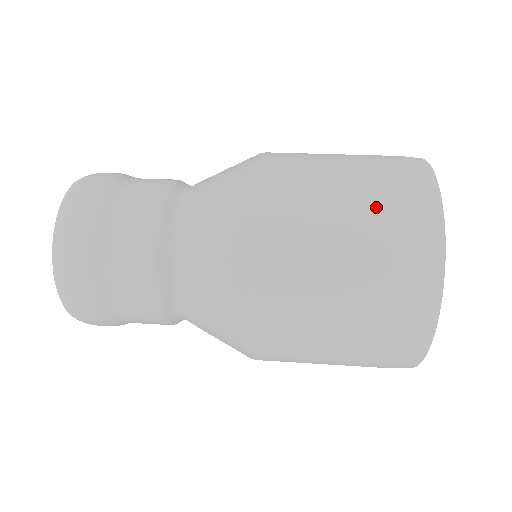
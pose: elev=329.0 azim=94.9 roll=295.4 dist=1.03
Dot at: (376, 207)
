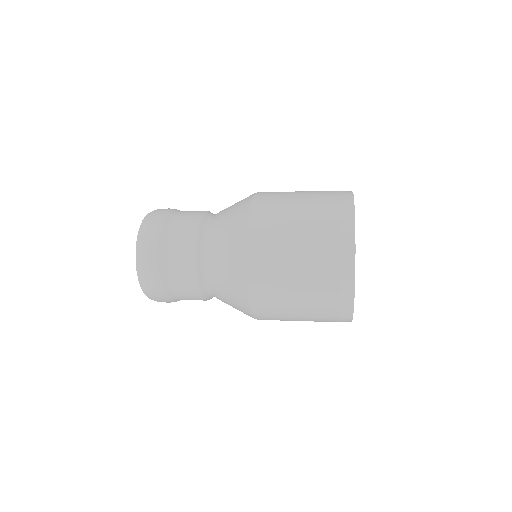
Dot at: (318, 191)
